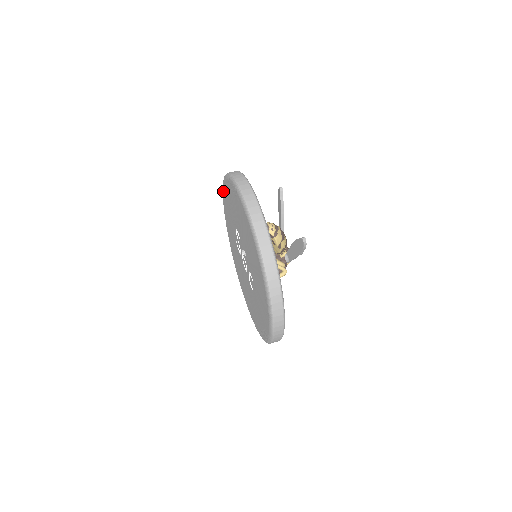
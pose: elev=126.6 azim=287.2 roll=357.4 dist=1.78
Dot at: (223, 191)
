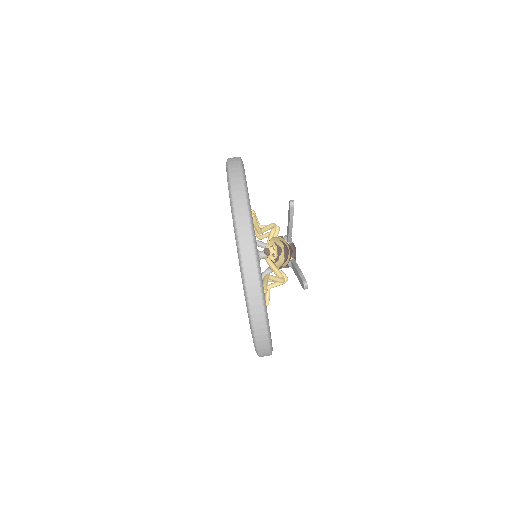
Dot at: occluded
